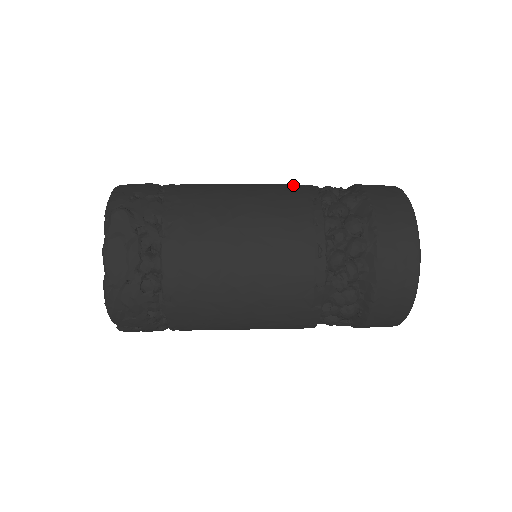
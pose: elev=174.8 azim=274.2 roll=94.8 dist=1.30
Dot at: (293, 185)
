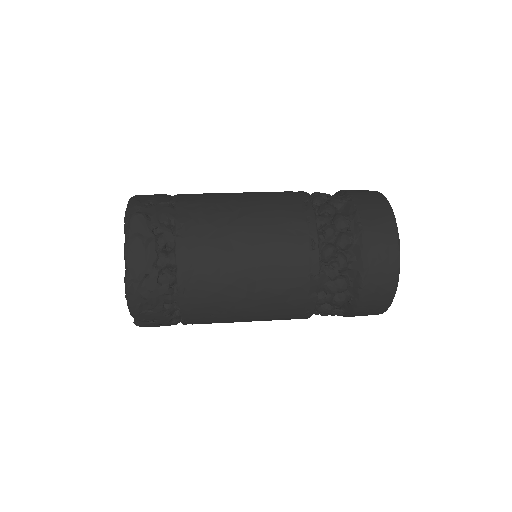
Dot at: (286, 191)
